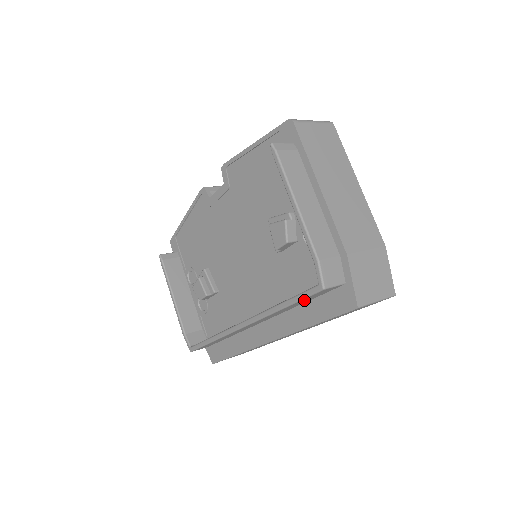
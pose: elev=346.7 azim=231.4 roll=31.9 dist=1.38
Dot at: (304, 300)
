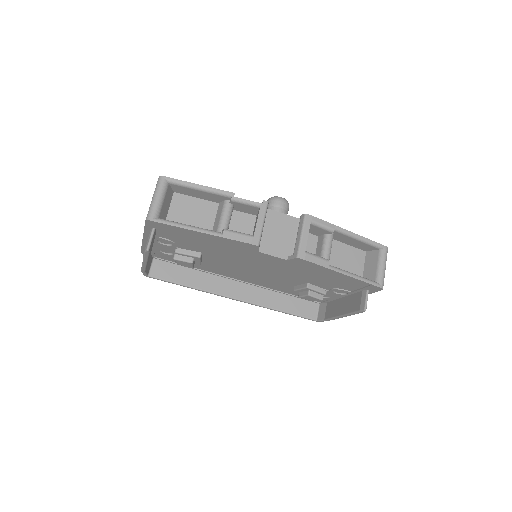
Dot at: (296, 310)
